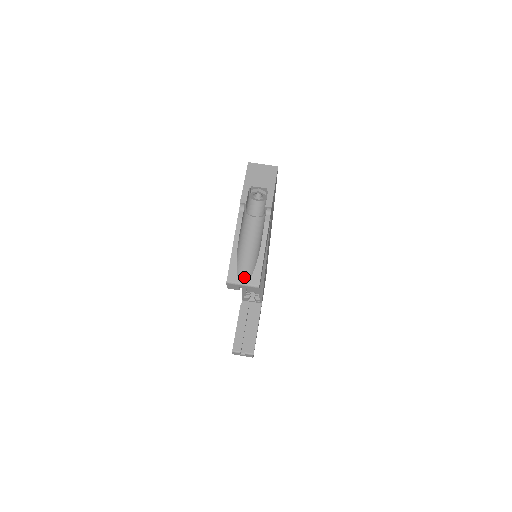
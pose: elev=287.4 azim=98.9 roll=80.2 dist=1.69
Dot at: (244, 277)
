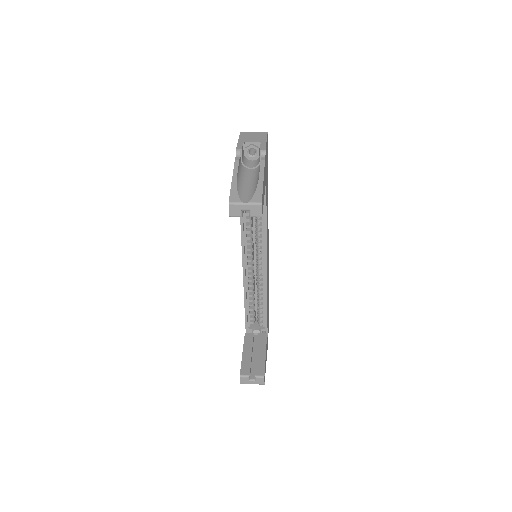
Dot at: (246, 199)
